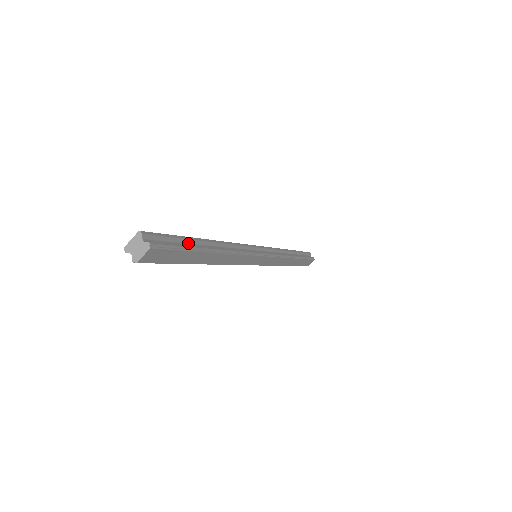
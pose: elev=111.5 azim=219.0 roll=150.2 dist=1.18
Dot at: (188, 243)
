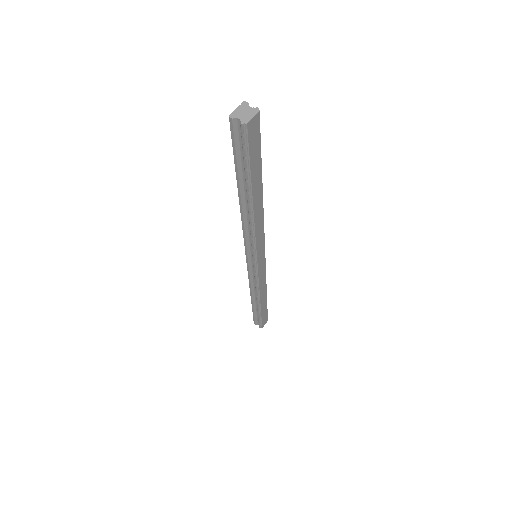
Dot at: occluded
